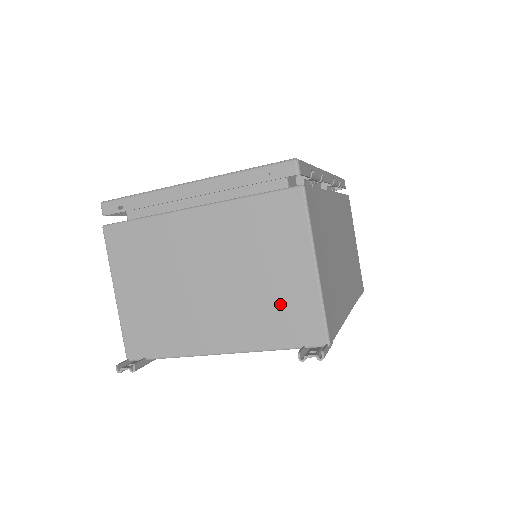
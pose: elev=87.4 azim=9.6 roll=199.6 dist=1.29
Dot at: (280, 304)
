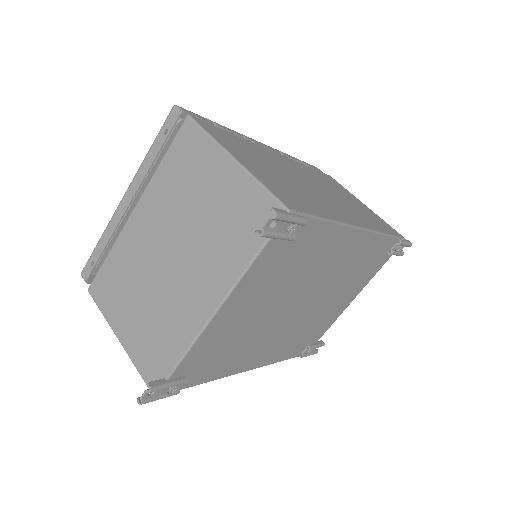
Dot at: (229, 217)
